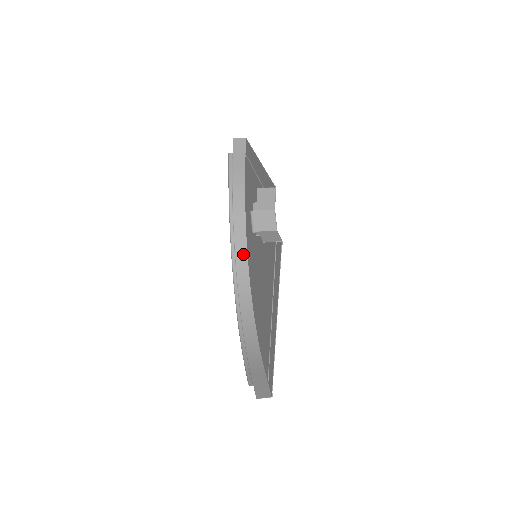
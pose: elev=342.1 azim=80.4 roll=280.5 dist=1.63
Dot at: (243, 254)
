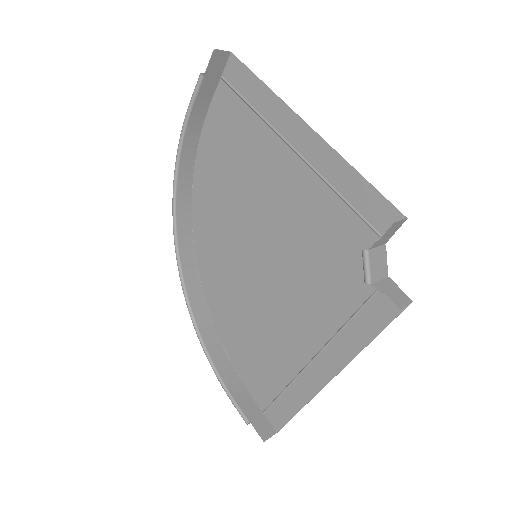
Dot at: (187, 225)
